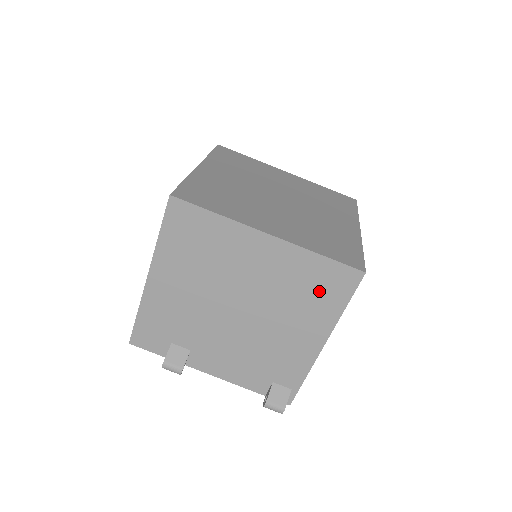
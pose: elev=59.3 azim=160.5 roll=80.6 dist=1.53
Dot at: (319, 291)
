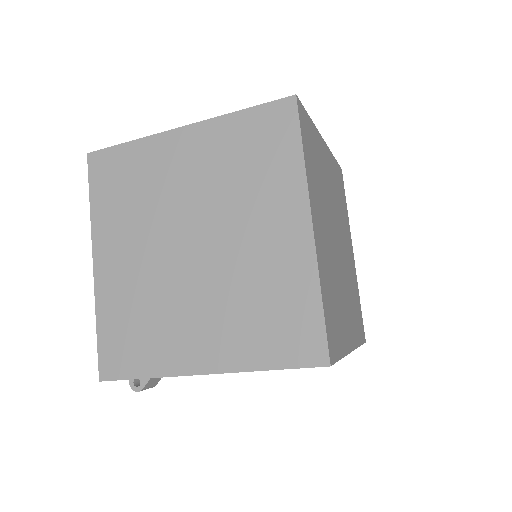
Dot at: occluded
